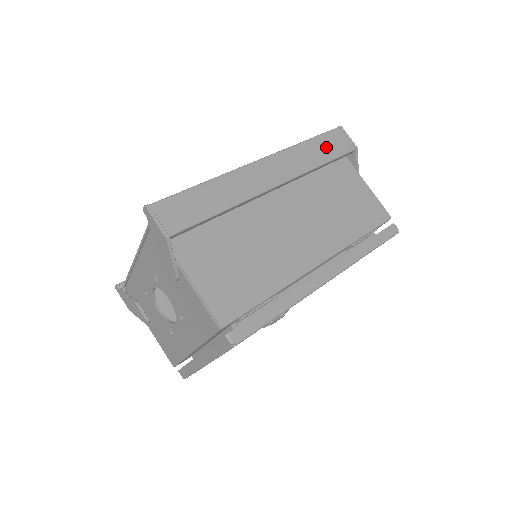
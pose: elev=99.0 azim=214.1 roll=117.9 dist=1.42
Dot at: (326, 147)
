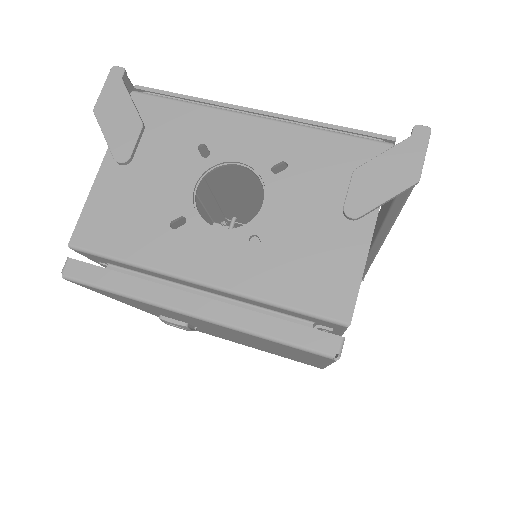
Dot at: occluded
